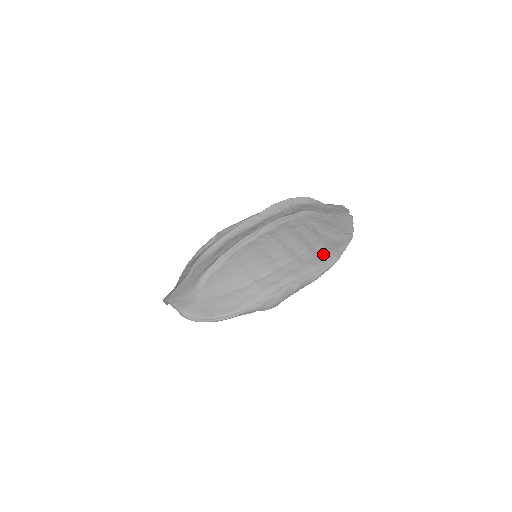
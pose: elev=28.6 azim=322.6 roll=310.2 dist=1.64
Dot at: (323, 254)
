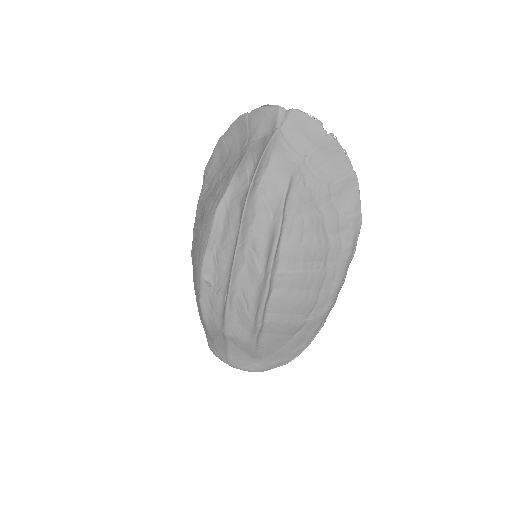
Dot at: (345, 233)
